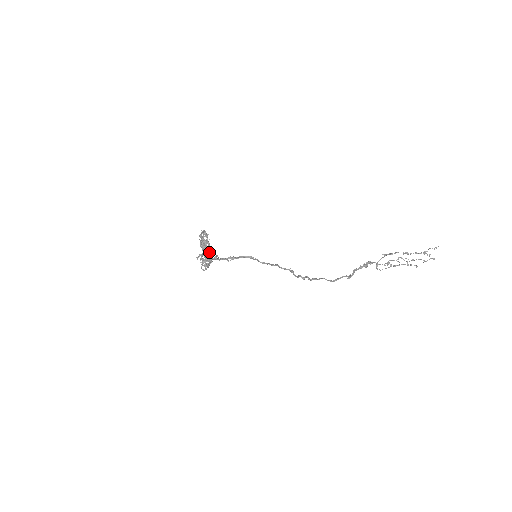
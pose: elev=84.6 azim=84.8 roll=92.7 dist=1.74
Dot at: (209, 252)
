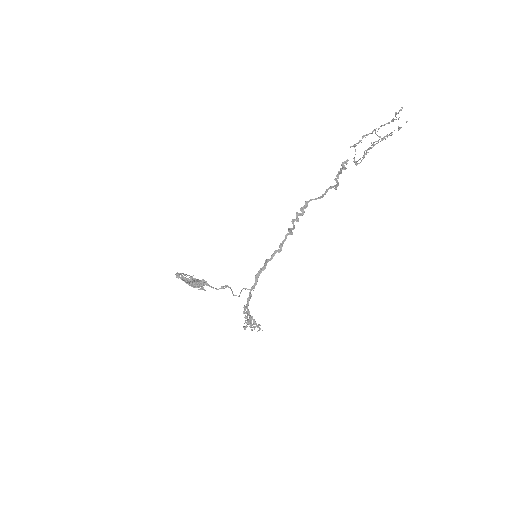
Dot at: (206, 283)
